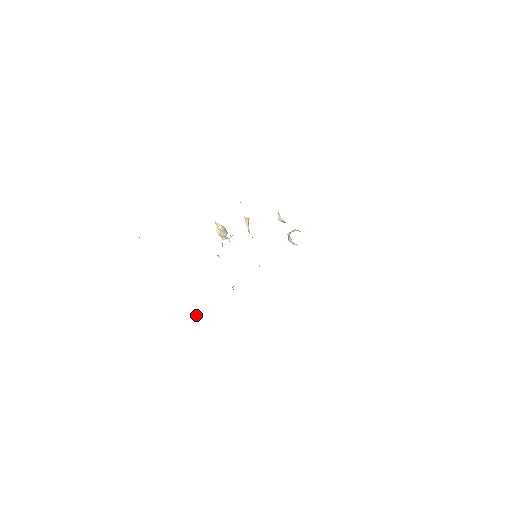
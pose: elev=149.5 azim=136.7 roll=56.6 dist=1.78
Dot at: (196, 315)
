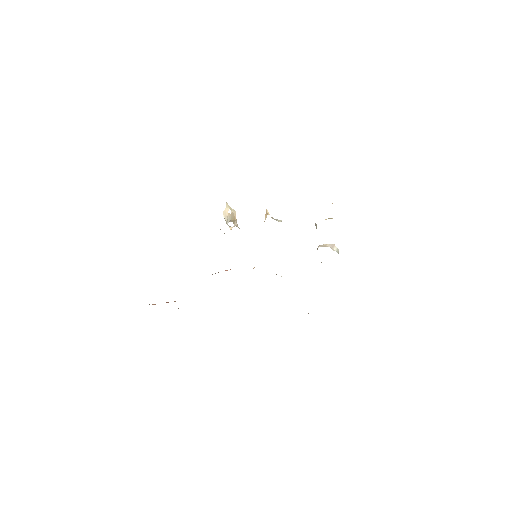
Dot at: occluded
